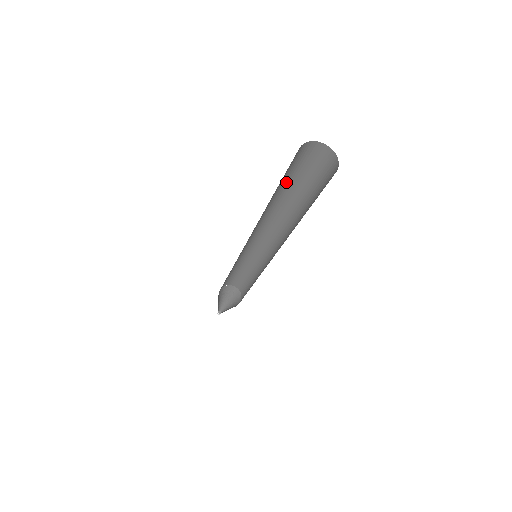
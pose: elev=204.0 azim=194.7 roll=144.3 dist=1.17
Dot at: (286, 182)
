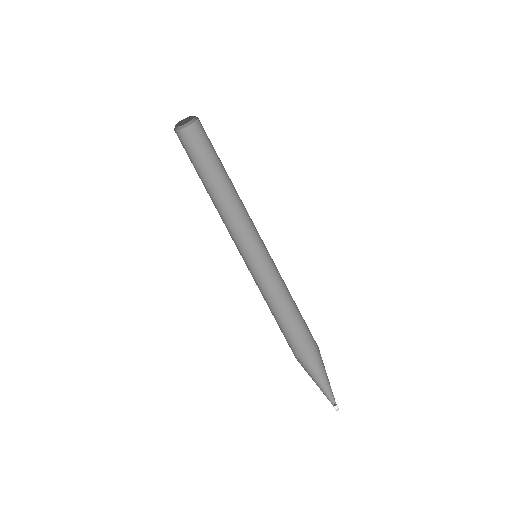
Dot at: (217, 163)
